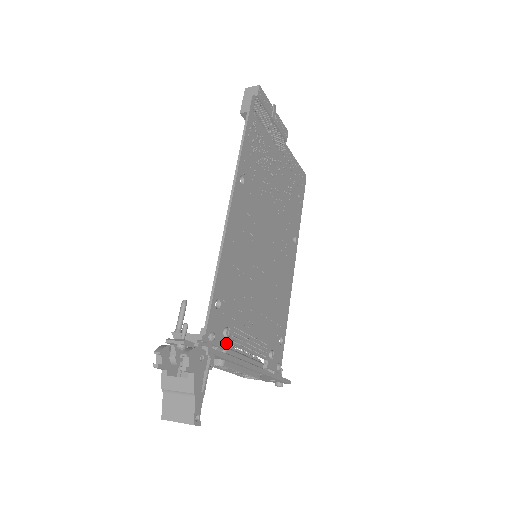
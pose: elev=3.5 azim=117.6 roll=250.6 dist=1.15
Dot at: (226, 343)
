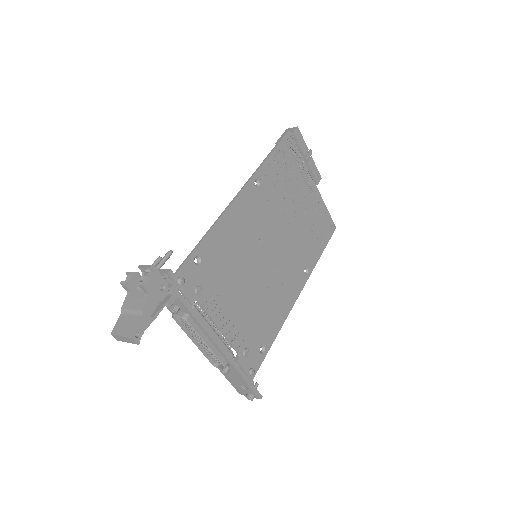
Dot at: (195, 300)
